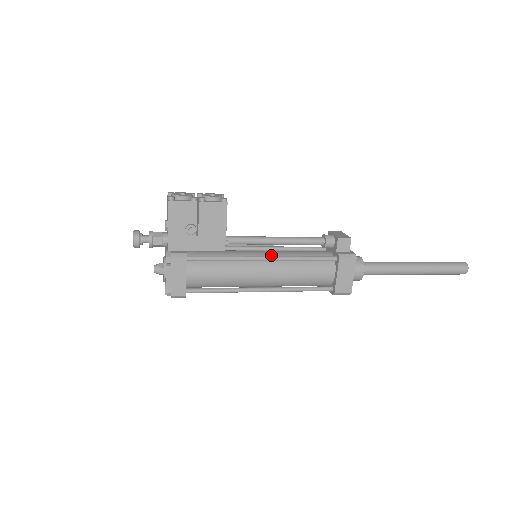
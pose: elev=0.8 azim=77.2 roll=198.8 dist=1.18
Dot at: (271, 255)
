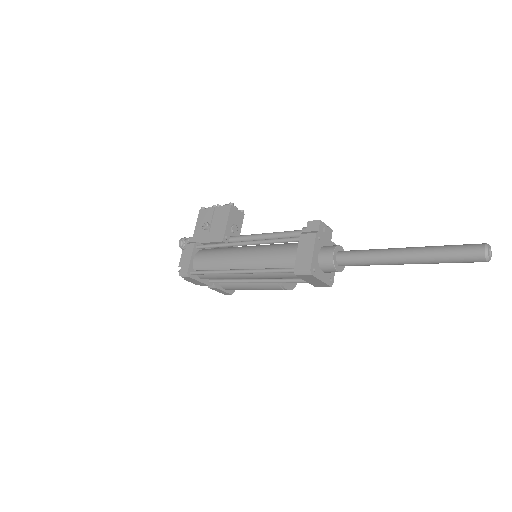
Dot at: (256, 245)
